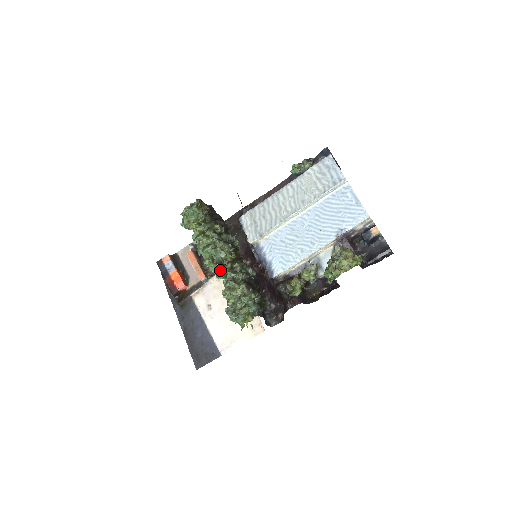
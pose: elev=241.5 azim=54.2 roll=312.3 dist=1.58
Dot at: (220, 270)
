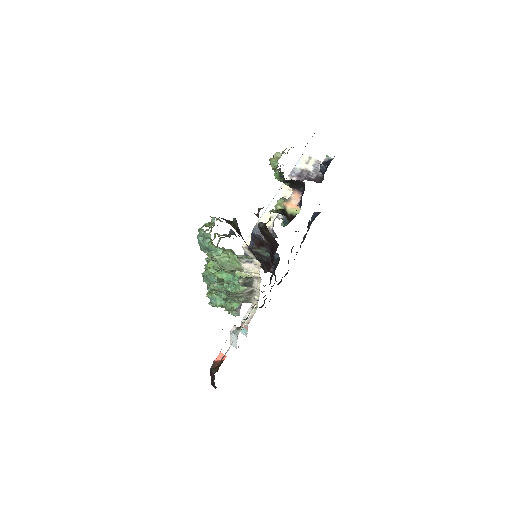
Dot at: occluded
